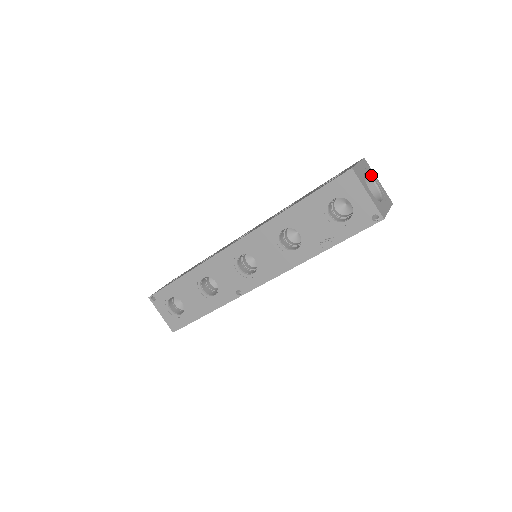
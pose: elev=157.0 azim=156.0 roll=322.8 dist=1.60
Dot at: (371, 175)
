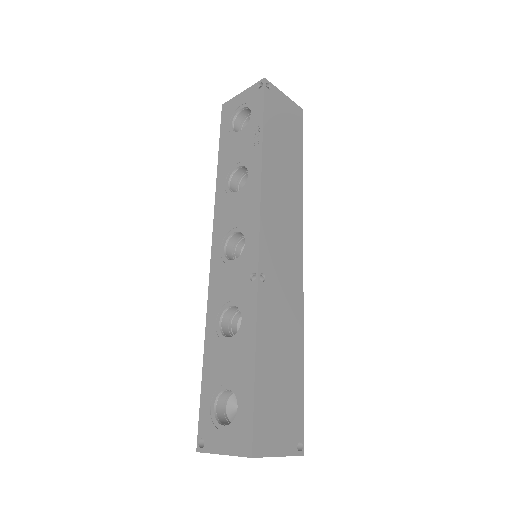
Dot at: occluded
